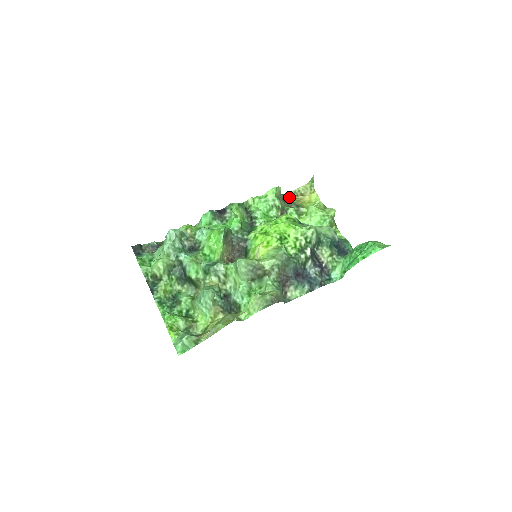
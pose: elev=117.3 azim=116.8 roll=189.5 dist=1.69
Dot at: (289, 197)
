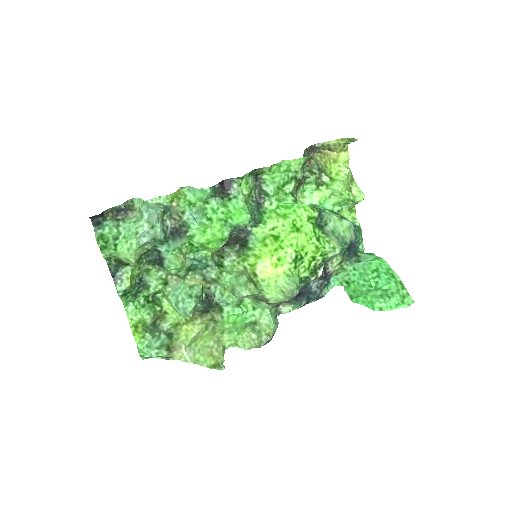
Dot at: (313, 150)
